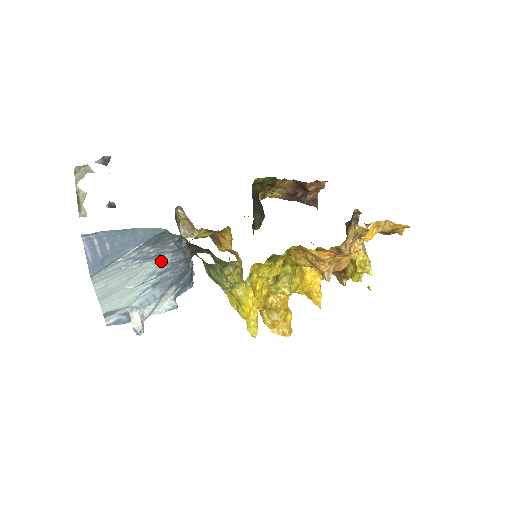
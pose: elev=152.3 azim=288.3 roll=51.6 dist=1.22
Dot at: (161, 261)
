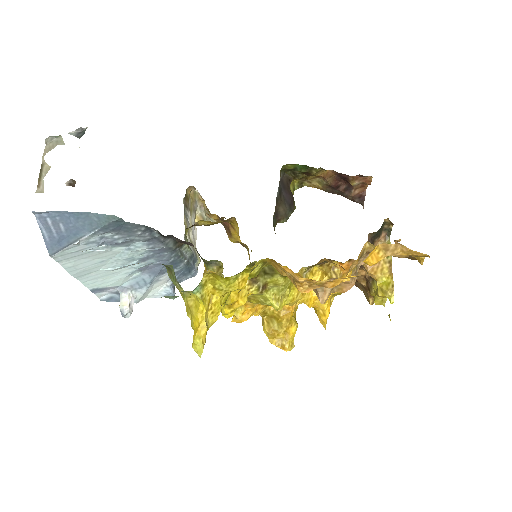
Dot at: (136, 248)
